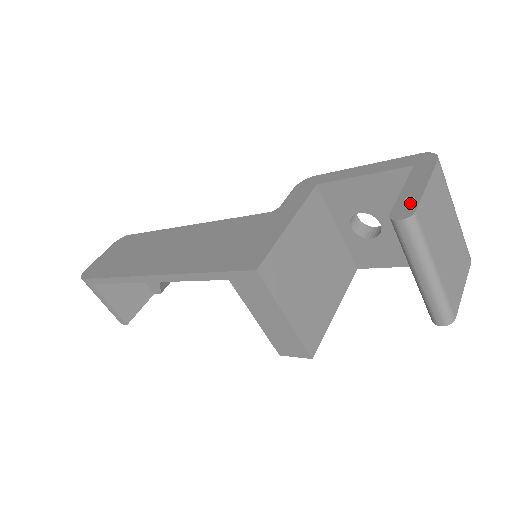
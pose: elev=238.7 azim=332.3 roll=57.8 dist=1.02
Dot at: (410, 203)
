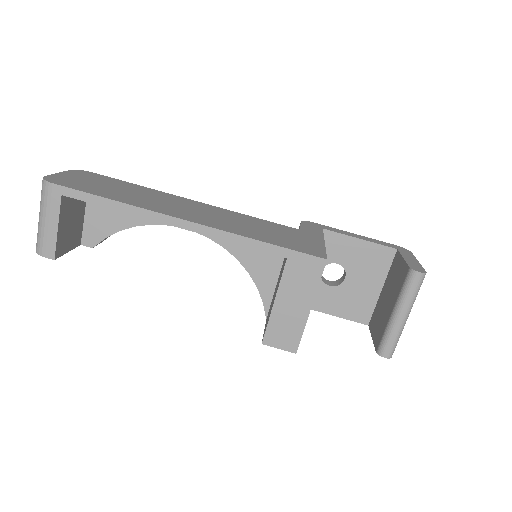
Dot at: (418, 267)
